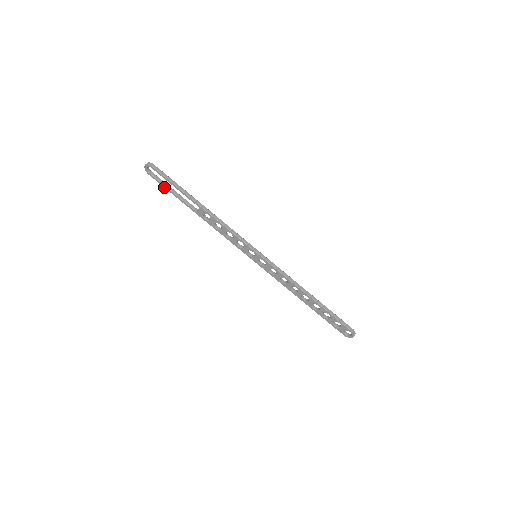
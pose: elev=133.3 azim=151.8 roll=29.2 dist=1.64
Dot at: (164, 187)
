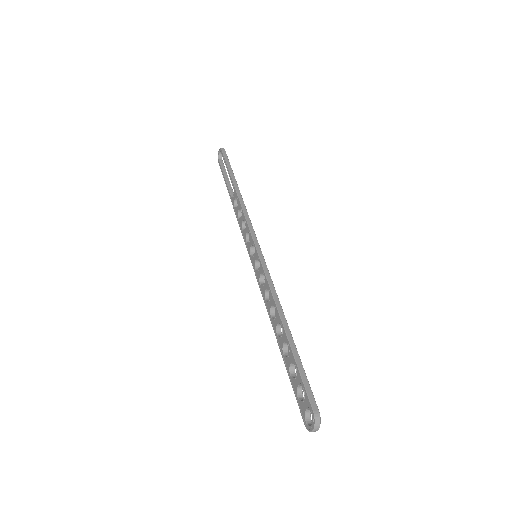
Dot at: (222, 173)
